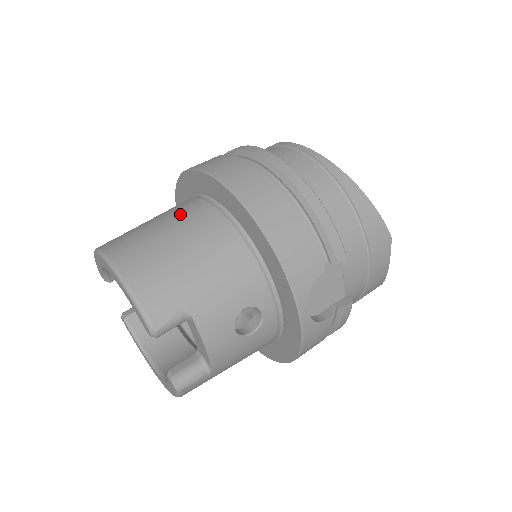
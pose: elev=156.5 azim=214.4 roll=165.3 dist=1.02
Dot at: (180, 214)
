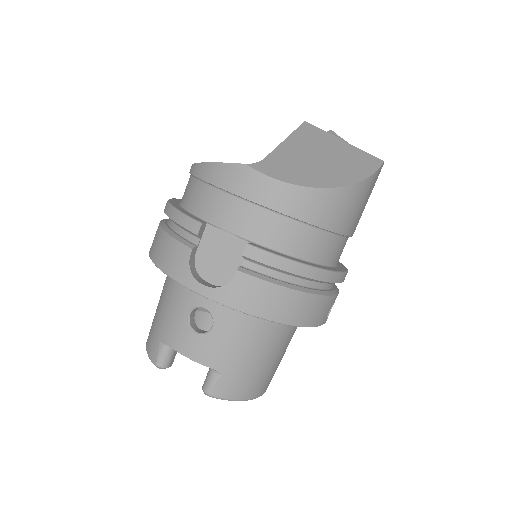
Dot at: occluded
